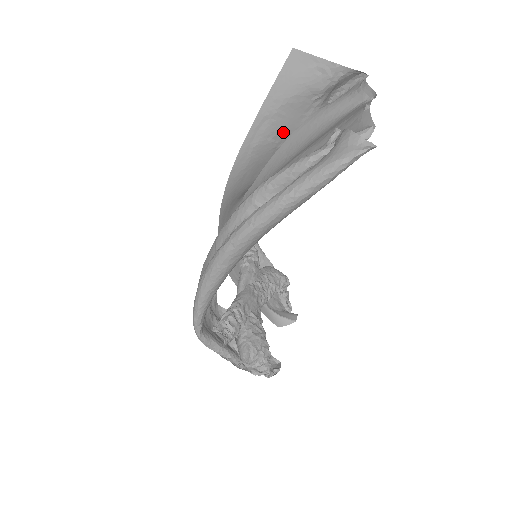
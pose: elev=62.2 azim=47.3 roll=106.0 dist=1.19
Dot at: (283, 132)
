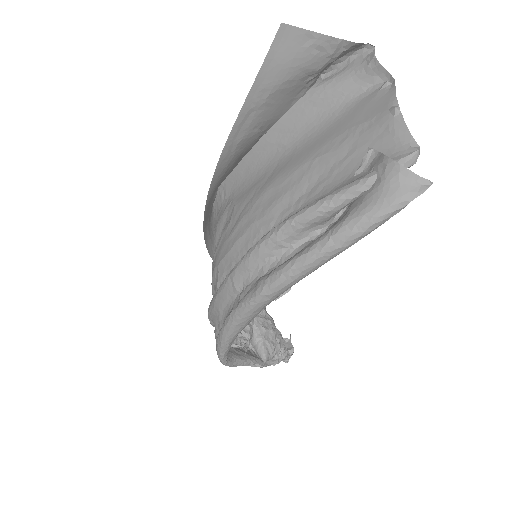
Dot at: (270, 120)
